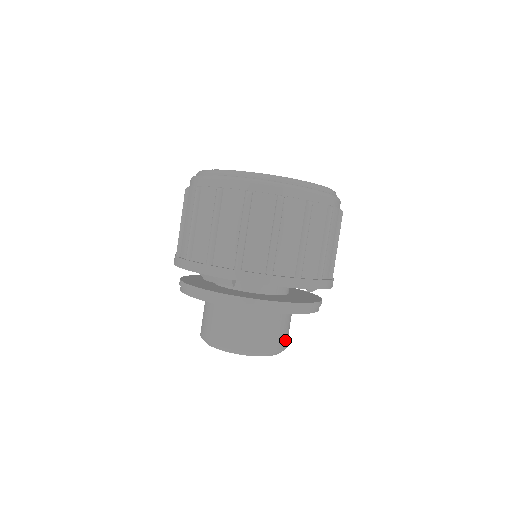
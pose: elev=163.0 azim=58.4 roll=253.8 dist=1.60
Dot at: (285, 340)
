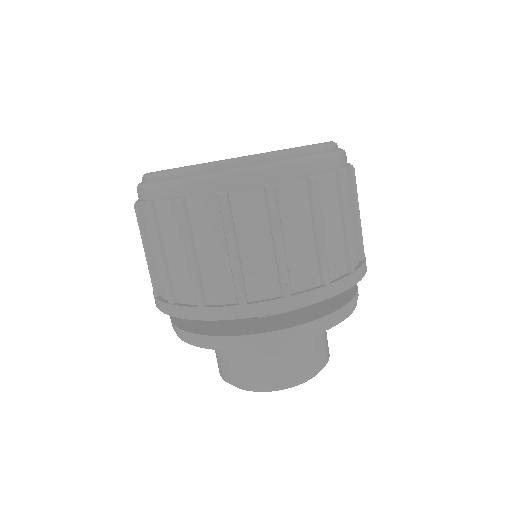
Dot at: occluded
